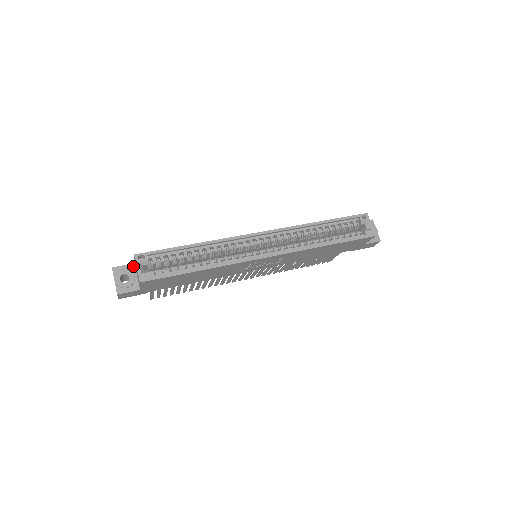
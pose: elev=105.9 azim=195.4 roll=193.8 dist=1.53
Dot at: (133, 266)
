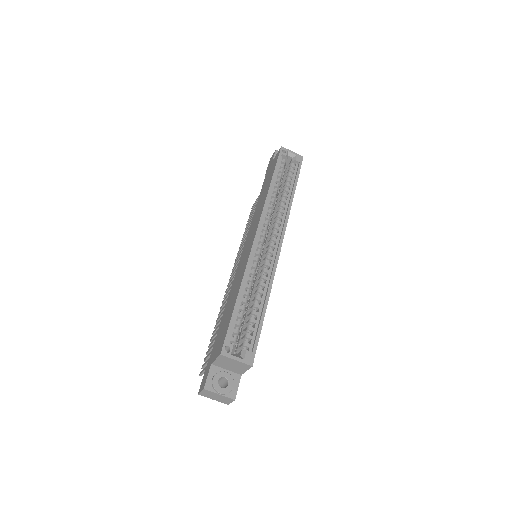
Dot at: (213, 367)
